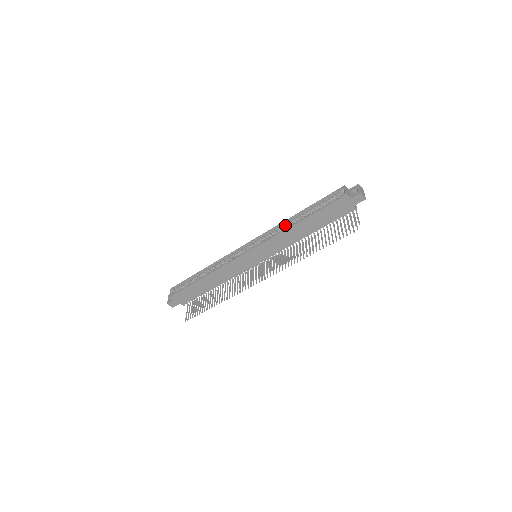
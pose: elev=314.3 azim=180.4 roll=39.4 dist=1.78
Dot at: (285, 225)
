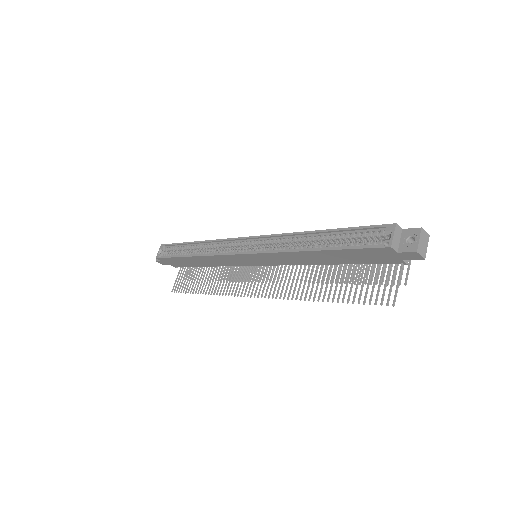
Dot at: (295, 239)
